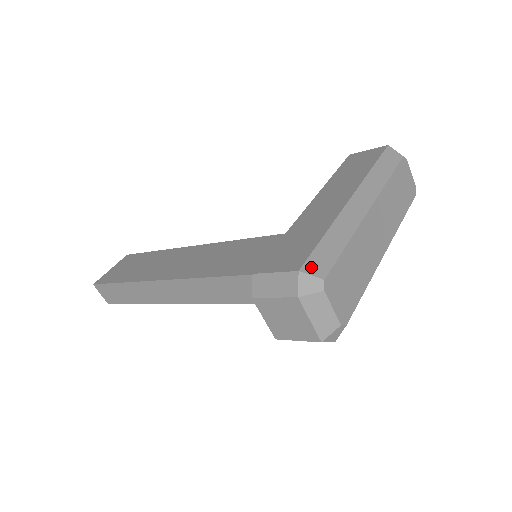
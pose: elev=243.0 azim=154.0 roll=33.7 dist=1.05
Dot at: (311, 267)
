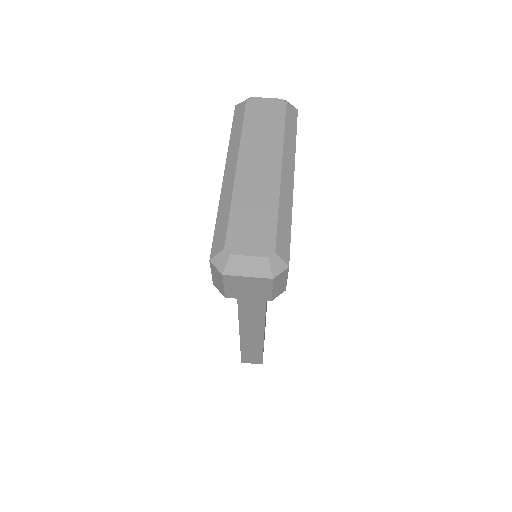
Dot at: (215, 250)
